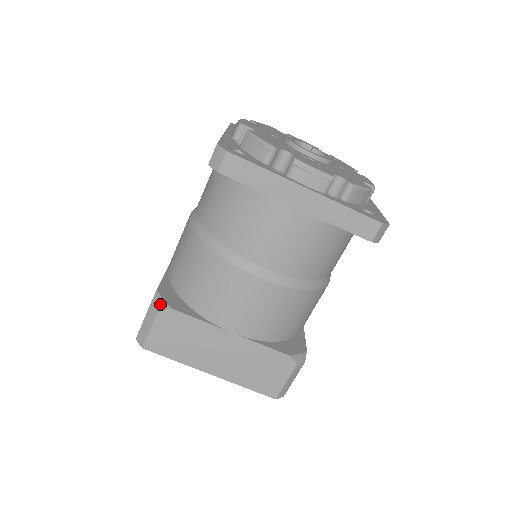
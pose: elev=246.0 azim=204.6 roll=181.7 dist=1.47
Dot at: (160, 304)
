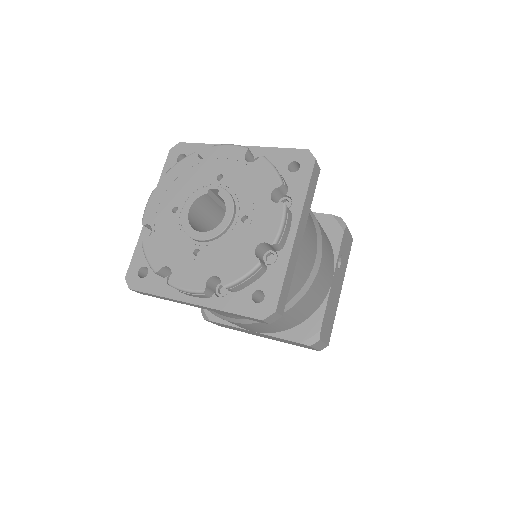
Dot at: (204, 316)
